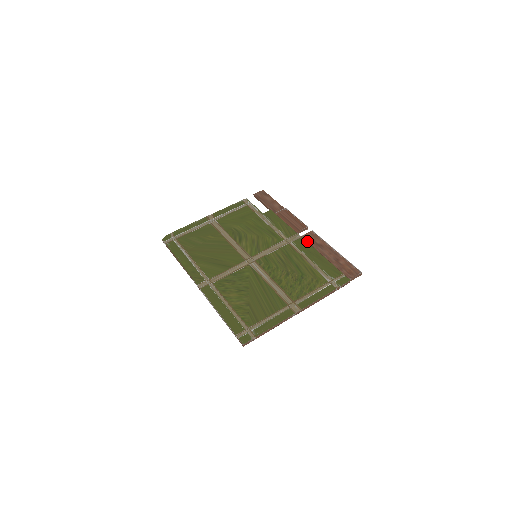
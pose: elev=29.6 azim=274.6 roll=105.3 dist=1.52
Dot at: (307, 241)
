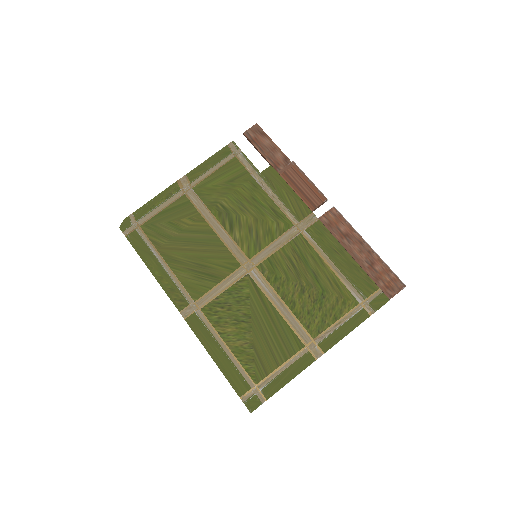
Dot at: (327, 228)
